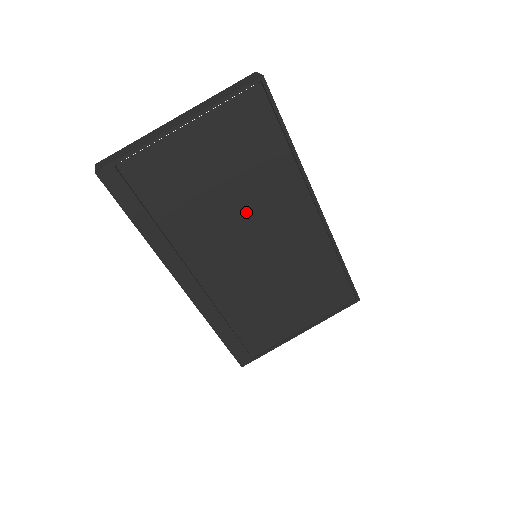
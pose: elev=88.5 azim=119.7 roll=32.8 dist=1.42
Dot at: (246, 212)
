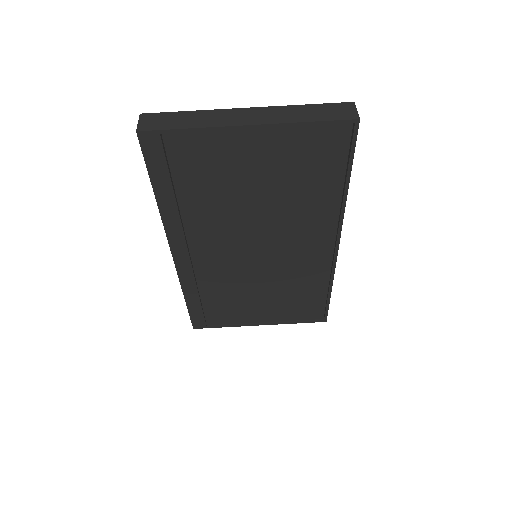
Dot at: (268, 221)
